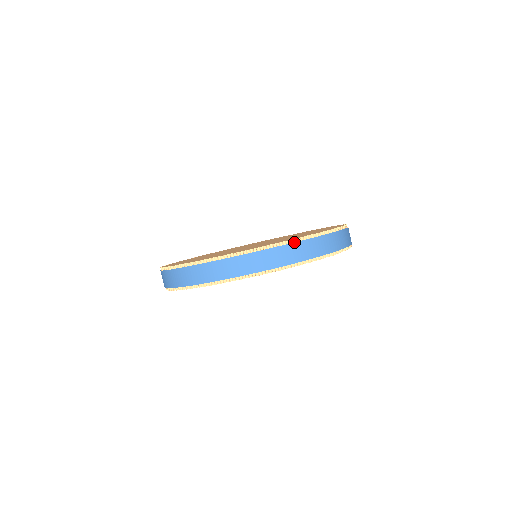
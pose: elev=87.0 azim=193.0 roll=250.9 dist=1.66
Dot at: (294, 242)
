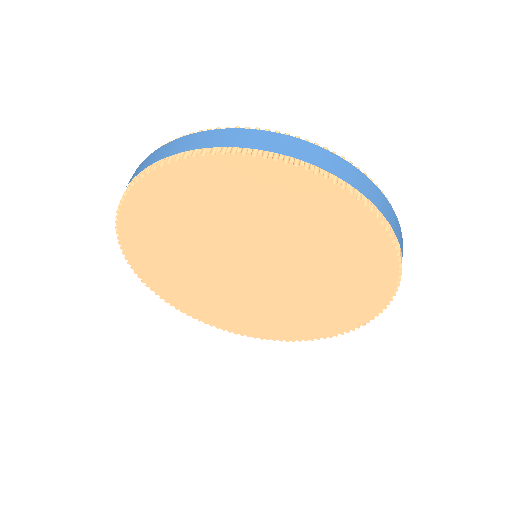
Dot at: (276, 132)
